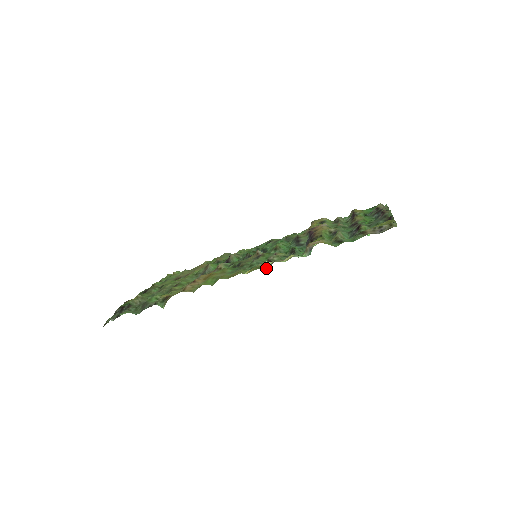
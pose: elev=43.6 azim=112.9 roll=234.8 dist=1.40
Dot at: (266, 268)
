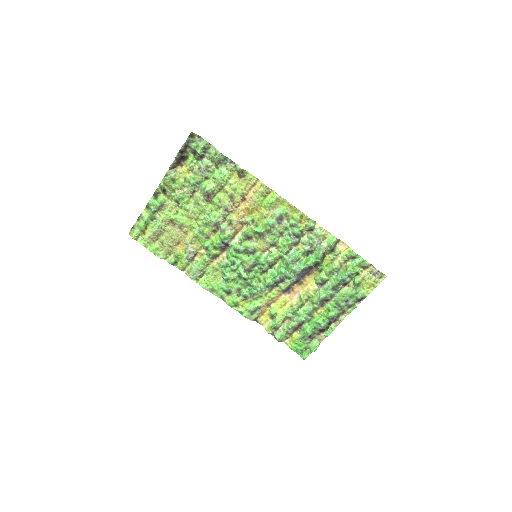
Dot at: (311, 225)
